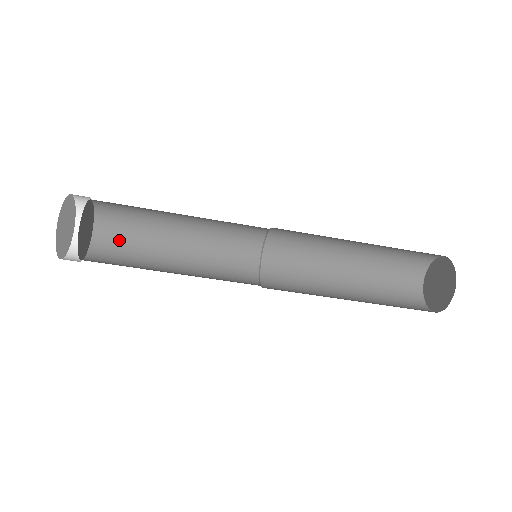
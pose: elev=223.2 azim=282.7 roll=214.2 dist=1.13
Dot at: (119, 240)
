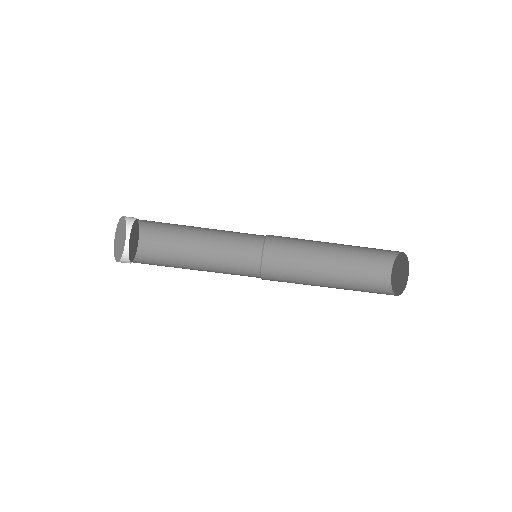
Dot at: (158, 244)
